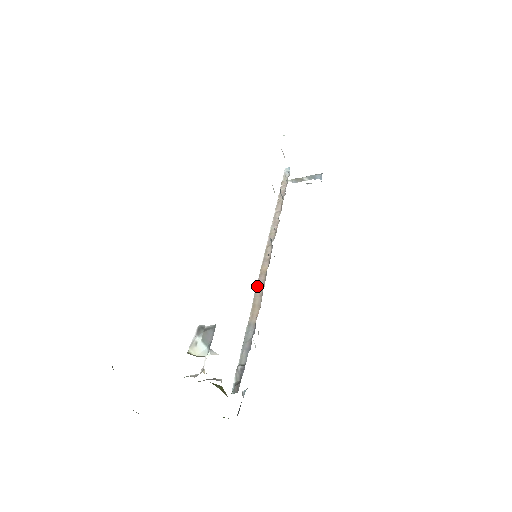
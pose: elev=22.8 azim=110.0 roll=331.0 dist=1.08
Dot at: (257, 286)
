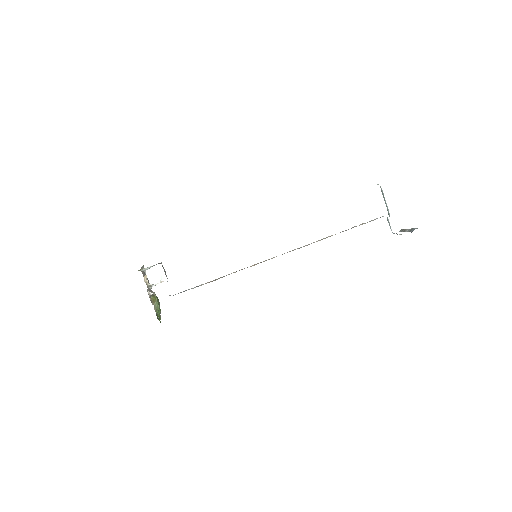
Dot at: occluded
